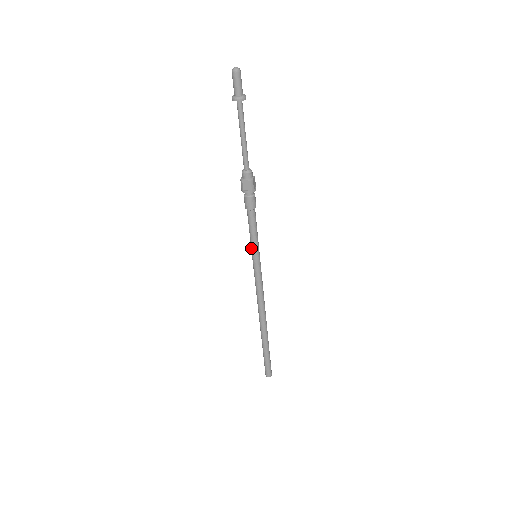
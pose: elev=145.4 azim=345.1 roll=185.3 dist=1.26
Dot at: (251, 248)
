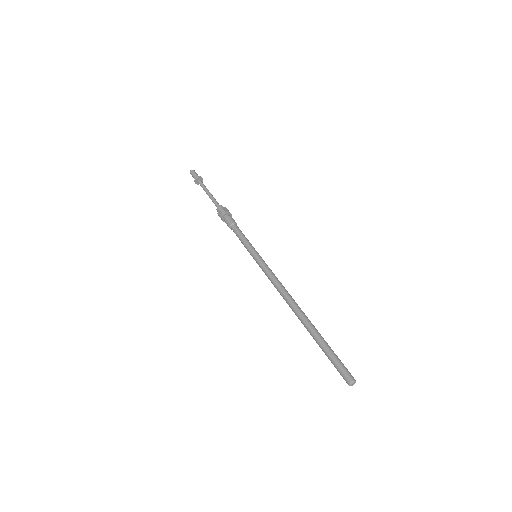
Dot at: (249, 252)
